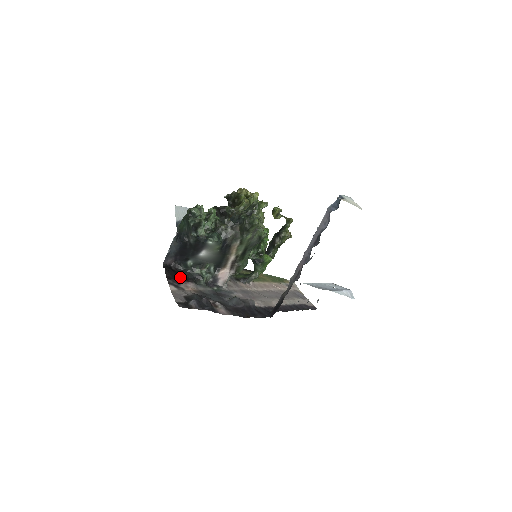
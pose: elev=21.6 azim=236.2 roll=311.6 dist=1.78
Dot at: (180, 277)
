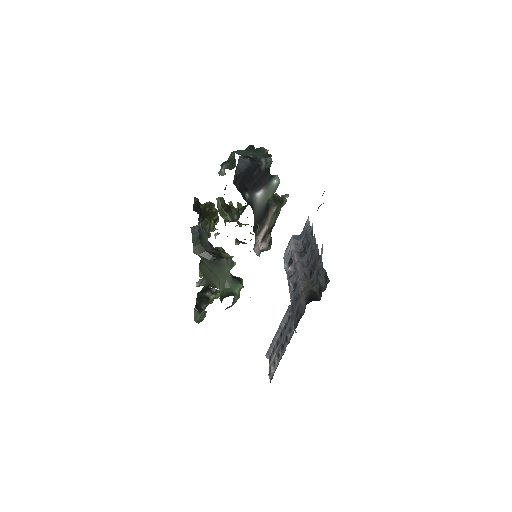
Dot at: occluded
